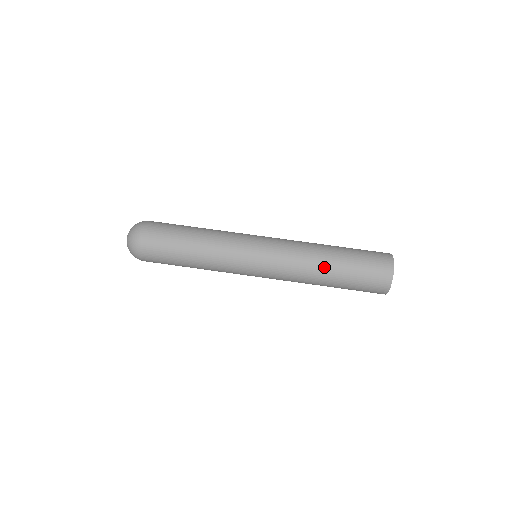
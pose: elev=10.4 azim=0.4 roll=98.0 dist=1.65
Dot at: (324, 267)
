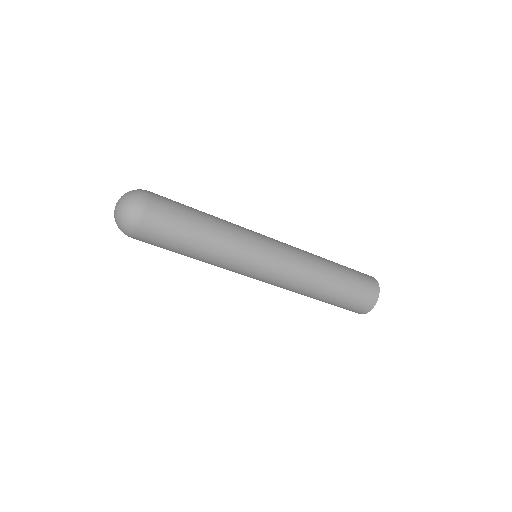
Dot at: (327, 271)
